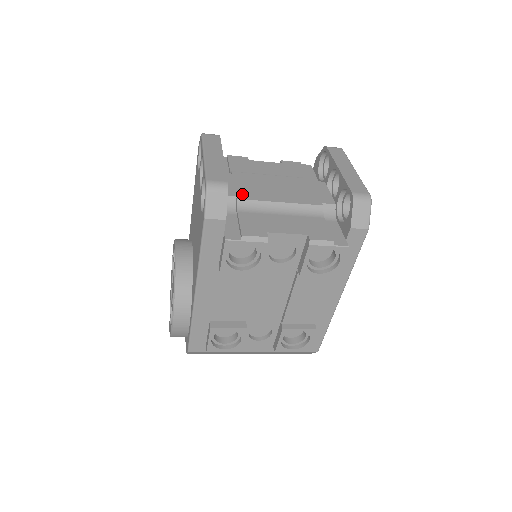
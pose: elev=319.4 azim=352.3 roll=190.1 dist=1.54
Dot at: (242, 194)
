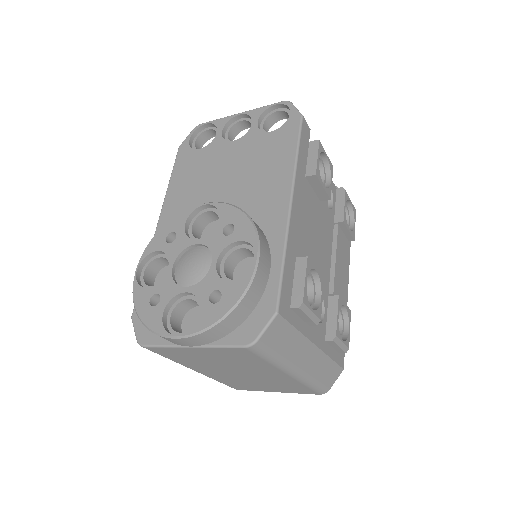
Dot at: occluded
